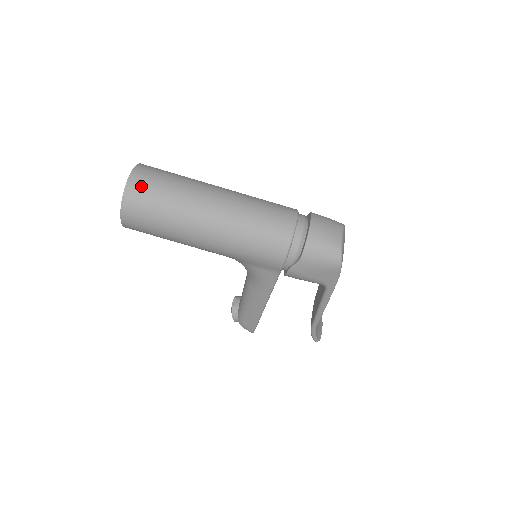
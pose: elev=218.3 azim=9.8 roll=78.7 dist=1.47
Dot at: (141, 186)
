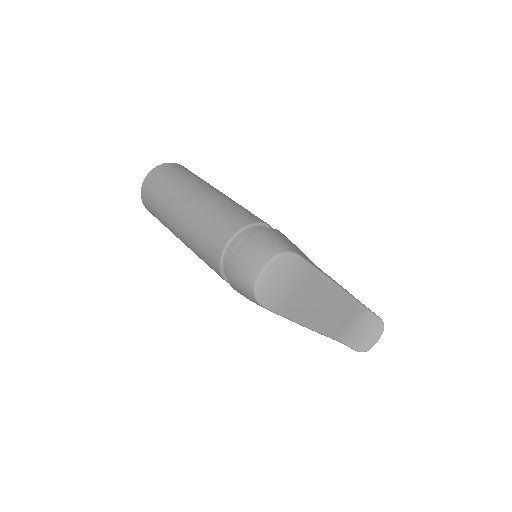
Dot at: (147, 192)
